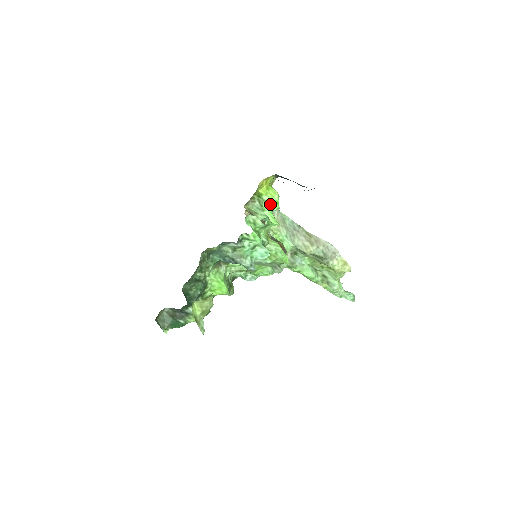
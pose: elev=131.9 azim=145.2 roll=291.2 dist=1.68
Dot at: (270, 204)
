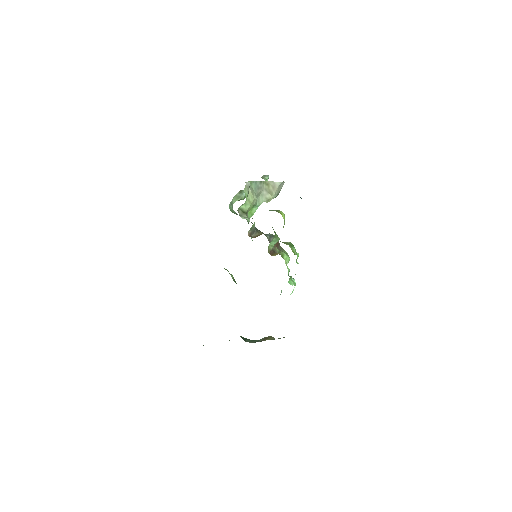
Dot at: occluded
